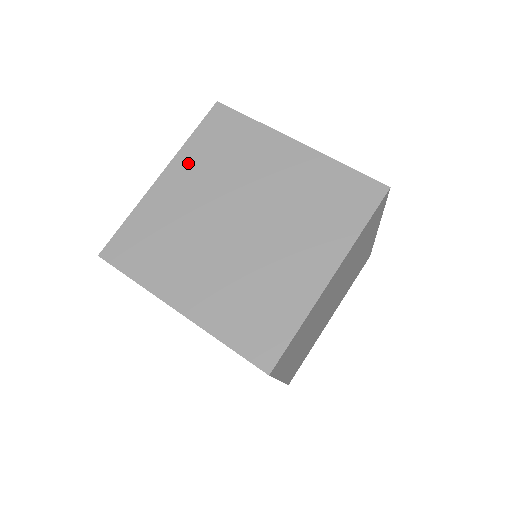
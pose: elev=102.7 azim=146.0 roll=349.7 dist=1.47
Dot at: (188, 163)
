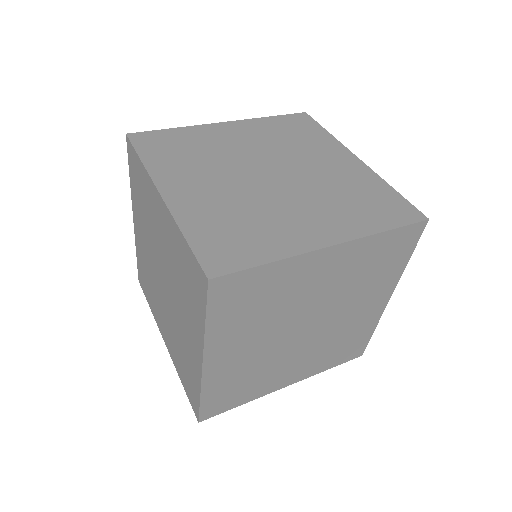
Dot at: (224, 340)
